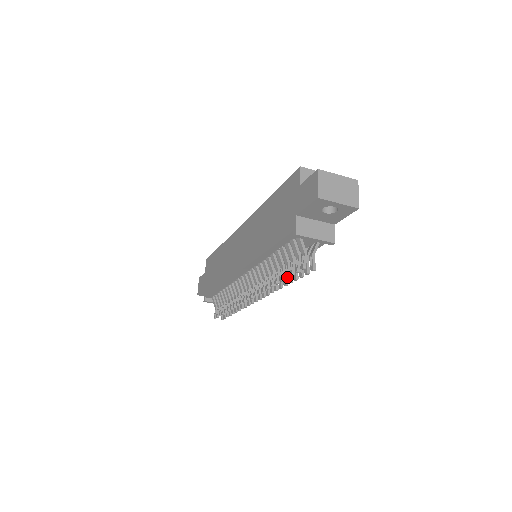
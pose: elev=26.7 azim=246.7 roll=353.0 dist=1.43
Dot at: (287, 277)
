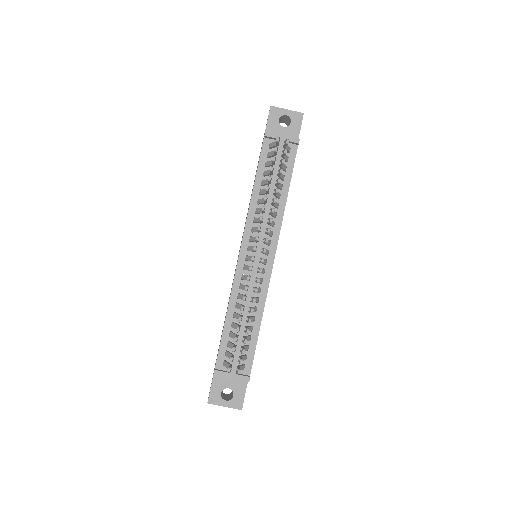
Dot at: (272, 167)
